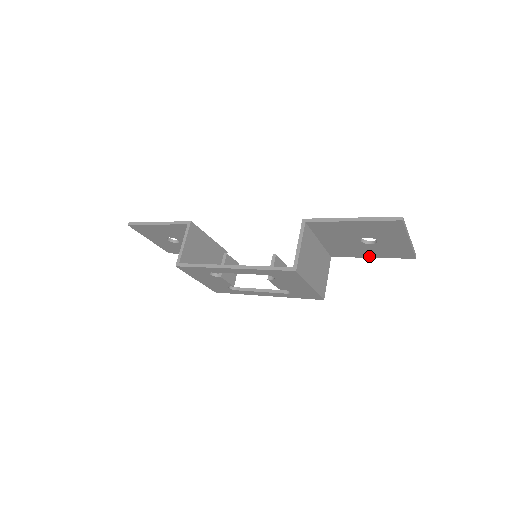
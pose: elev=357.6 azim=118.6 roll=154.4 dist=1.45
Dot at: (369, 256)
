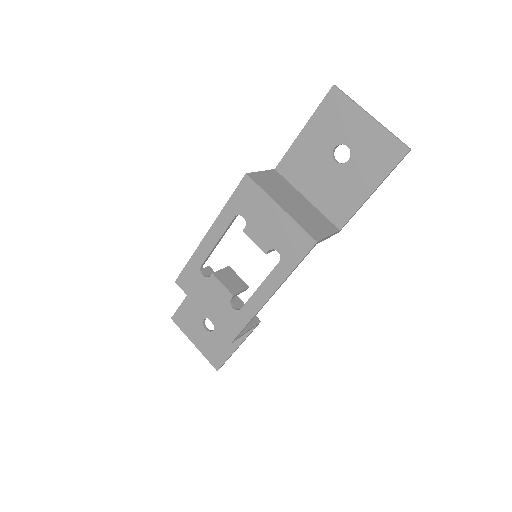
Dot at: (368, 191)
